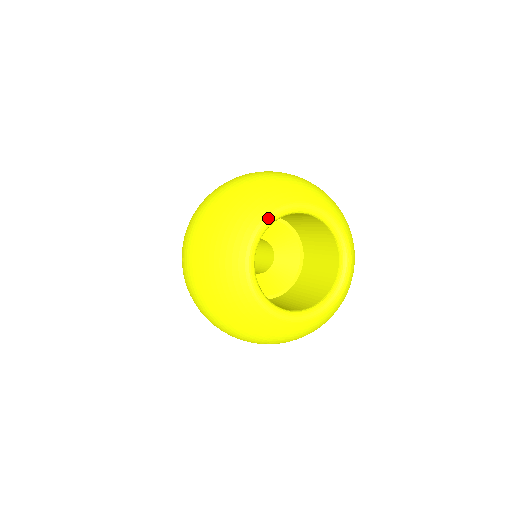
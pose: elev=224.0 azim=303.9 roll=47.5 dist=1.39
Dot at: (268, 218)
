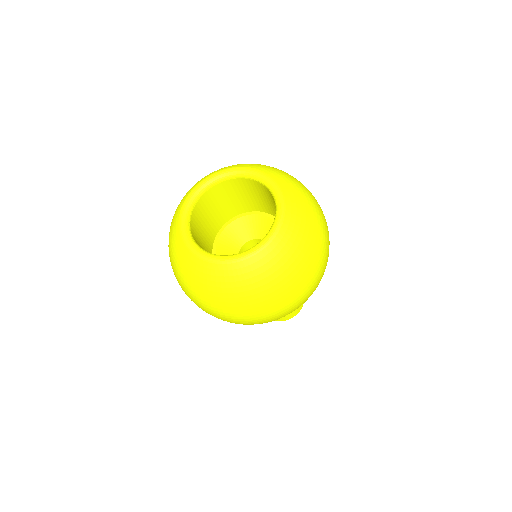
Dot at: (187, 198)
